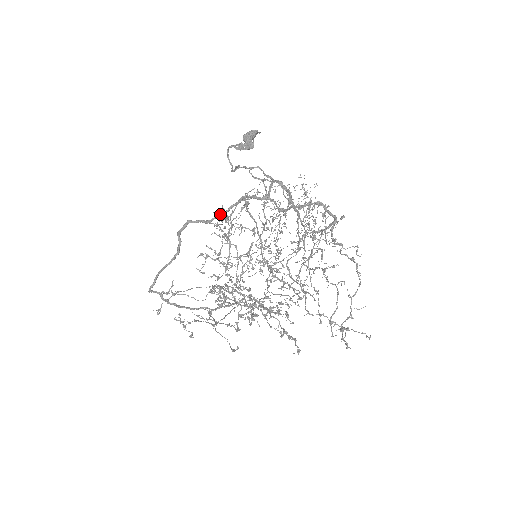
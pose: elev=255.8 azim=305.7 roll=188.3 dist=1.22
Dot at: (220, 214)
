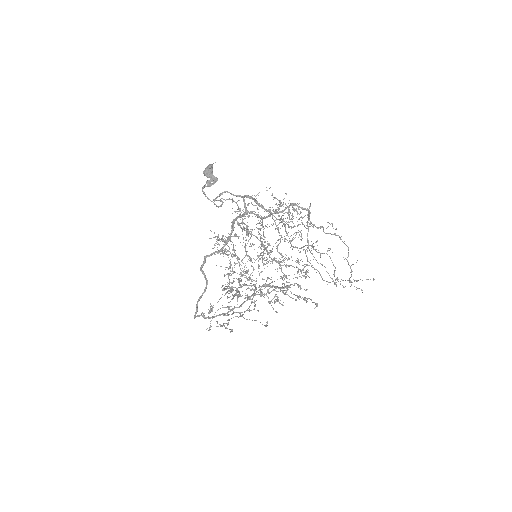
Dot at: (226, 242)
